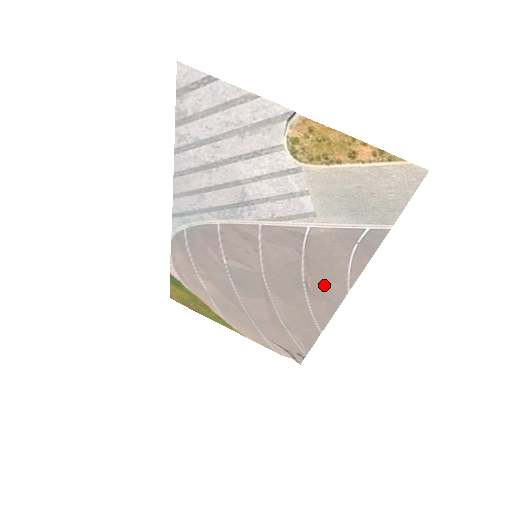
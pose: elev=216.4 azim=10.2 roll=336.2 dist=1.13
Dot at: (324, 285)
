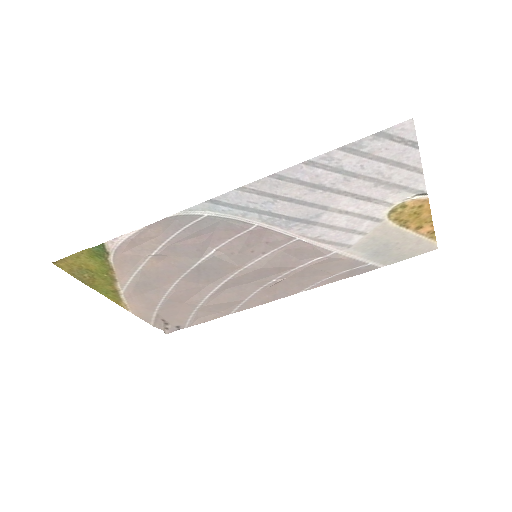
Dot at: (287, 286)
